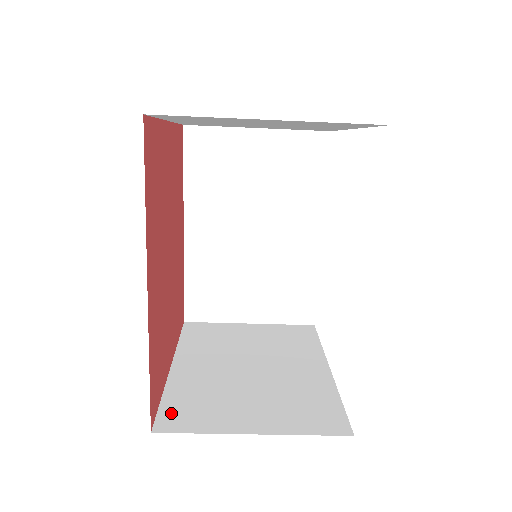
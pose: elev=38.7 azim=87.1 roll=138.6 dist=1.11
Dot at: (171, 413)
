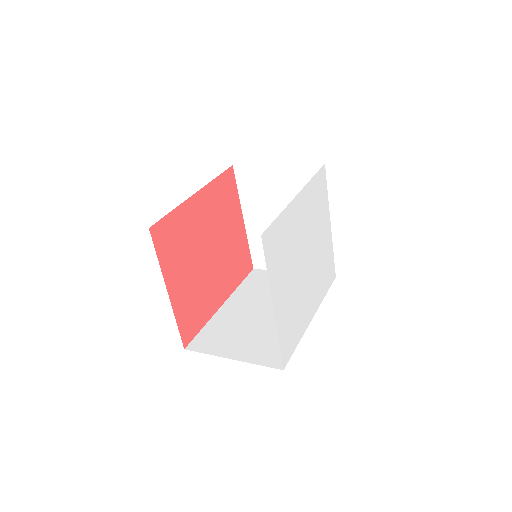
Dot at: (257, 258)
